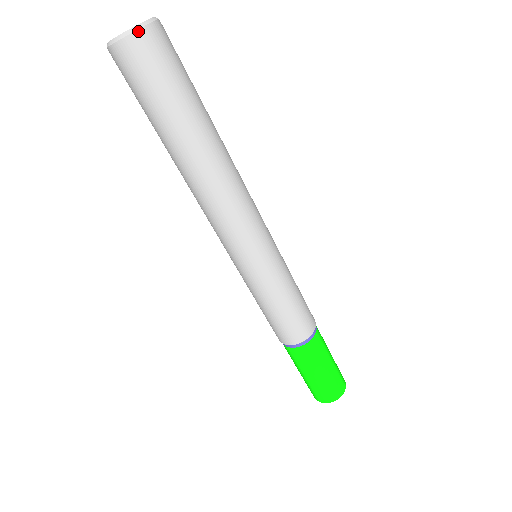
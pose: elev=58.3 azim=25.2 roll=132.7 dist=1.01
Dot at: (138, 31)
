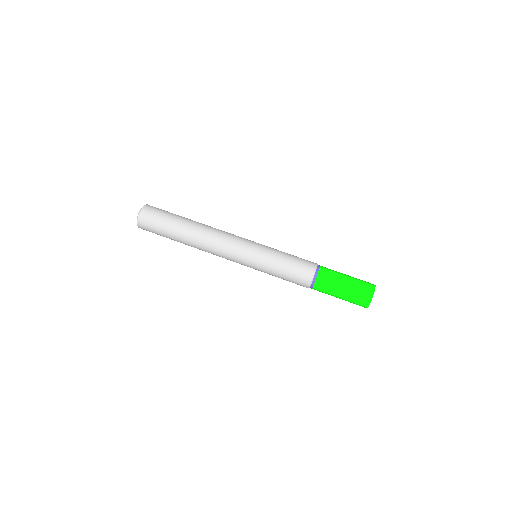
Dot at: (145, 205)
